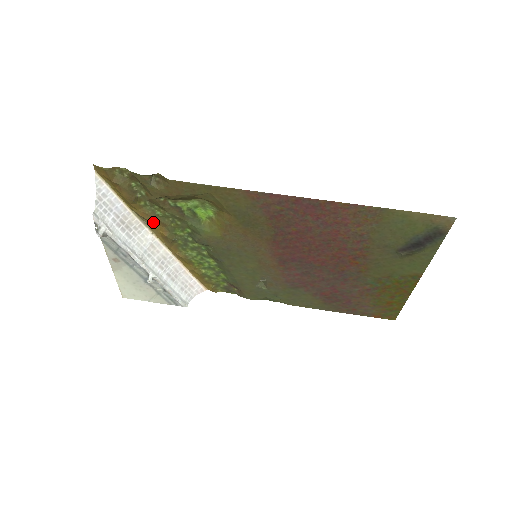
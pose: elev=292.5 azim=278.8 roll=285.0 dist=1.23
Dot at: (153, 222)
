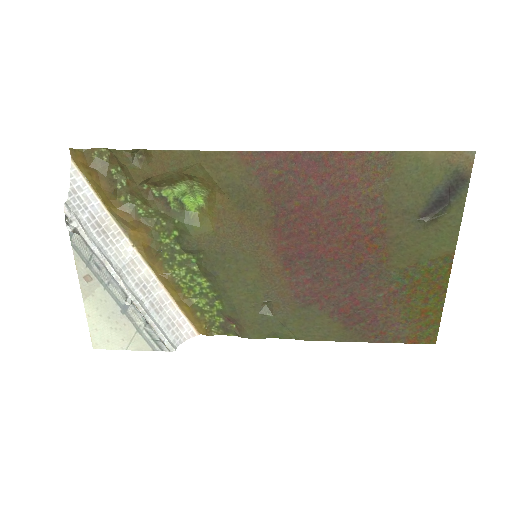
Dot at: (134, 227)
